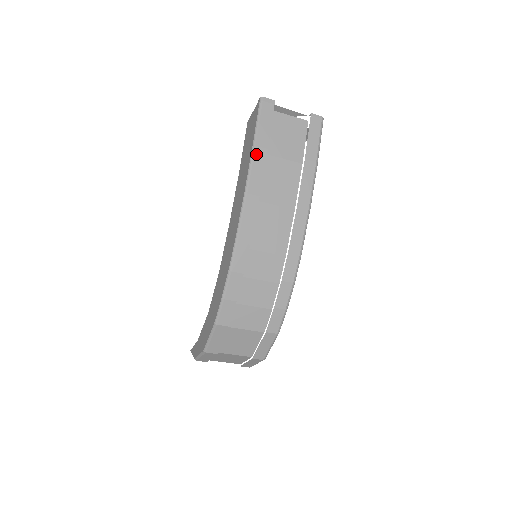
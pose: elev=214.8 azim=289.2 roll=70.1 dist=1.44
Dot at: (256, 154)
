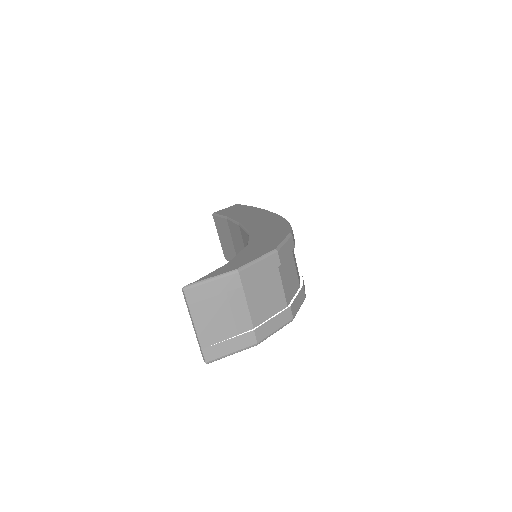
Dot at: occluded
